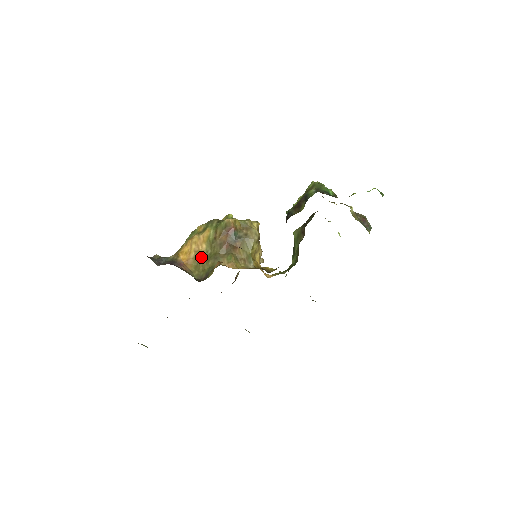
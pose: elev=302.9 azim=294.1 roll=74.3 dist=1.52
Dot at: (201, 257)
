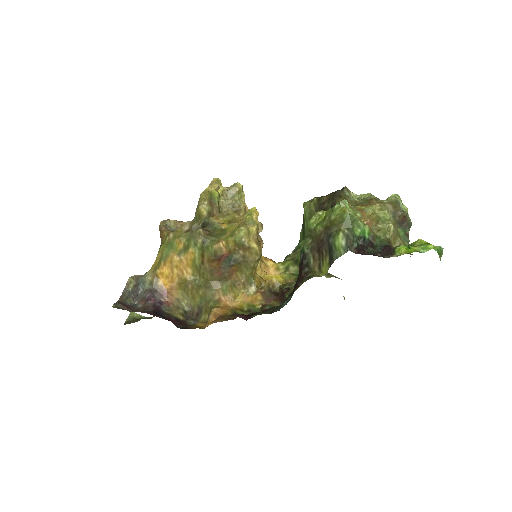
Dot at: (188, 284)
